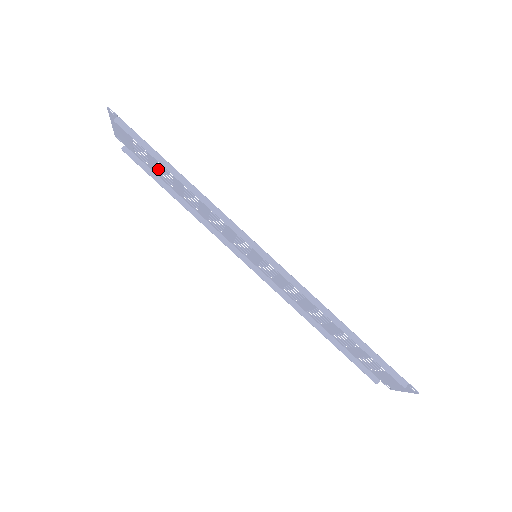
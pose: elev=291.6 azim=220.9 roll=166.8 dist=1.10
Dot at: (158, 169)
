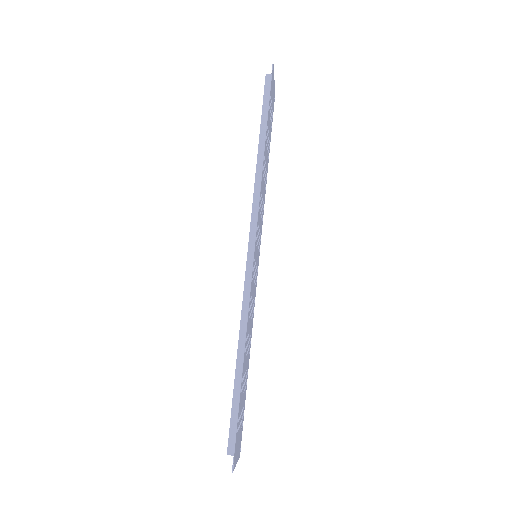
Dot at: (269, 137)
